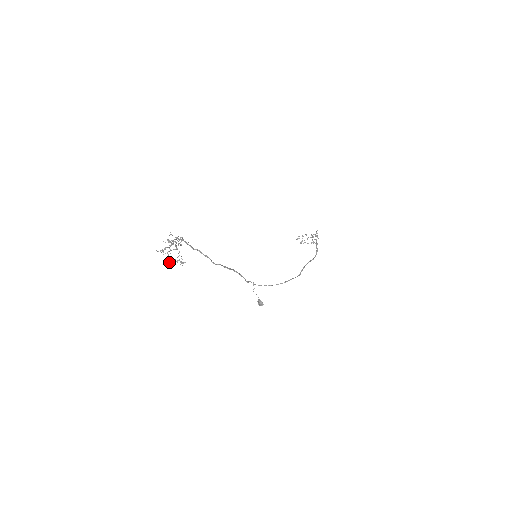
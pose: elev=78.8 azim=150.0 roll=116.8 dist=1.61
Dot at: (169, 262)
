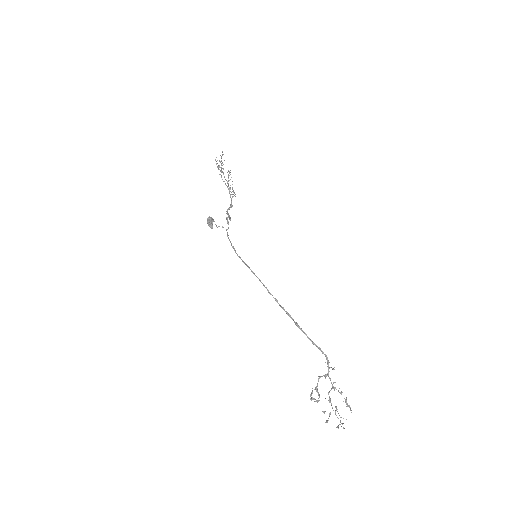
Dot at: (216, 161)
